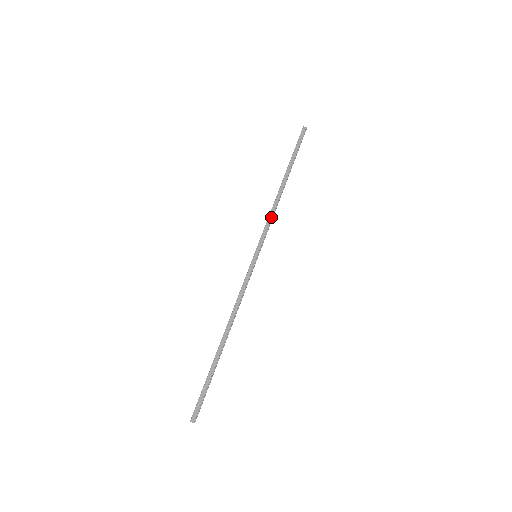
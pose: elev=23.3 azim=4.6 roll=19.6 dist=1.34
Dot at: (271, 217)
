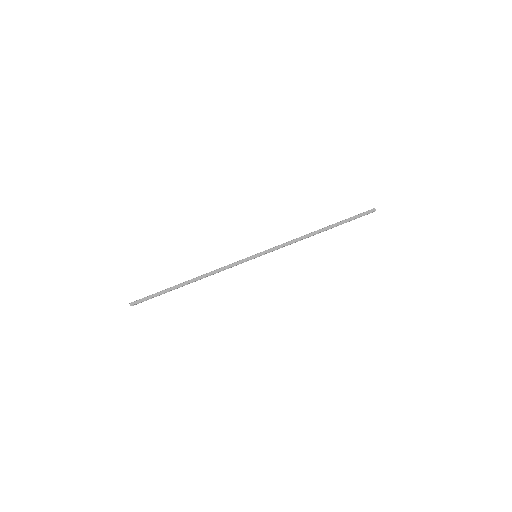
Dot at: (290, 243)
